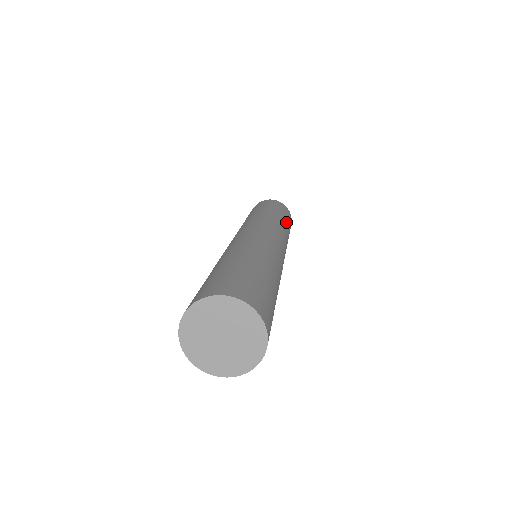
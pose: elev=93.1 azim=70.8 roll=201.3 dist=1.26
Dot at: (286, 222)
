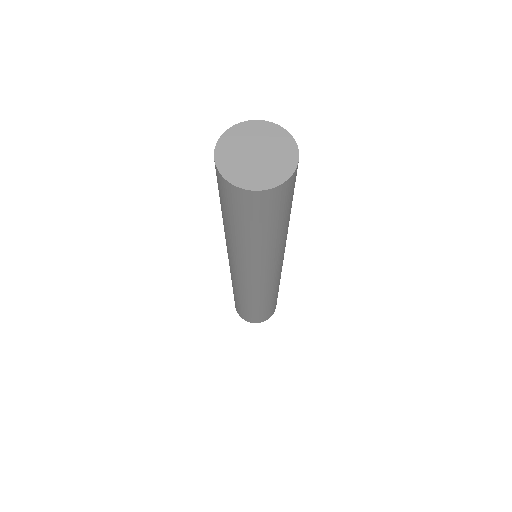
Dot at: occluded
